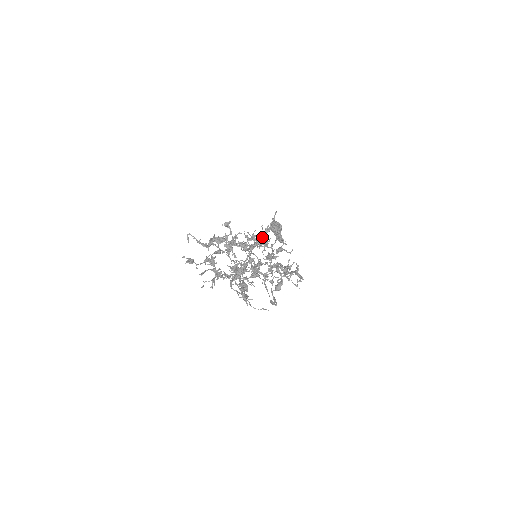
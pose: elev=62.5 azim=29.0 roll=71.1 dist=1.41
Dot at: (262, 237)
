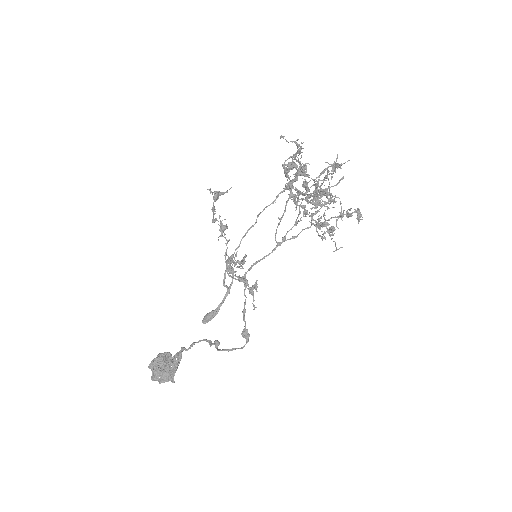
Dot at: occluded
